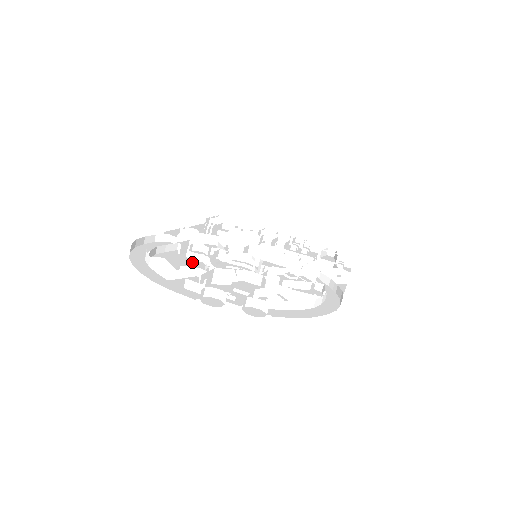
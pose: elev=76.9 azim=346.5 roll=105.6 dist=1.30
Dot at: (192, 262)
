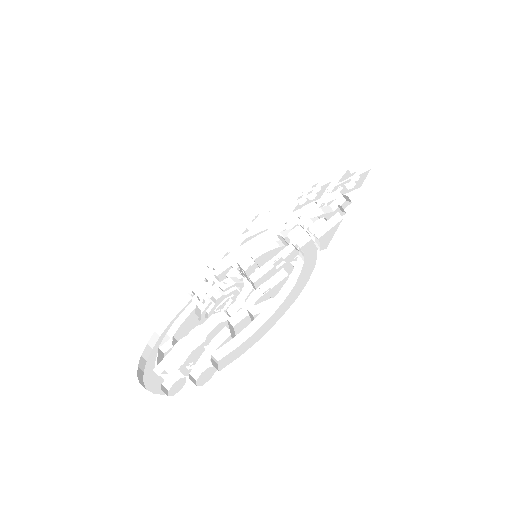
Dot at: occluded
